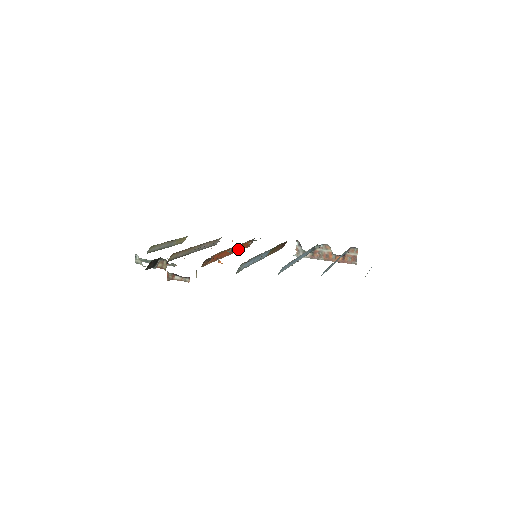
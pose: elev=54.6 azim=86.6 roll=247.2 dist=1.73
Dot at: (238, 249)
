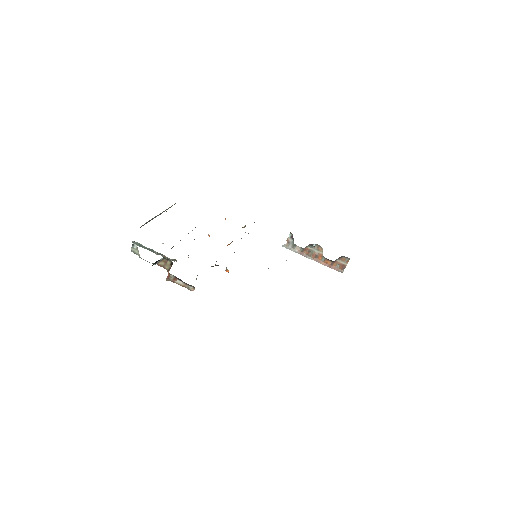
Dot at: occluded
